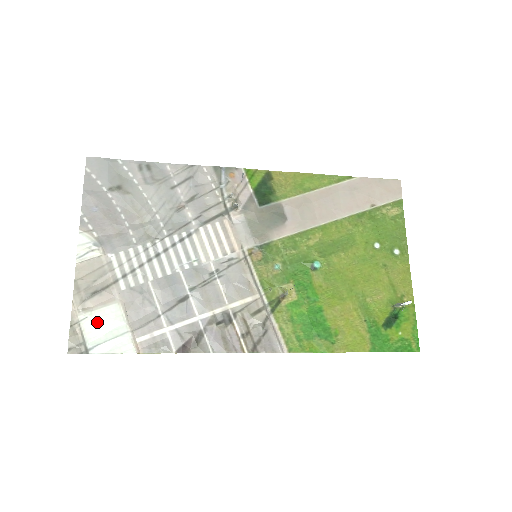
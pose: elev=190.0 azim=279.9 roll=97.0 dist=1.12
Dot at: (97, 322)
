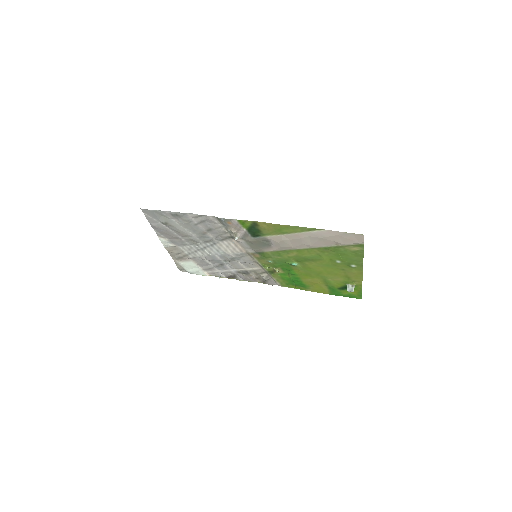
Dot at: (186, 265)
